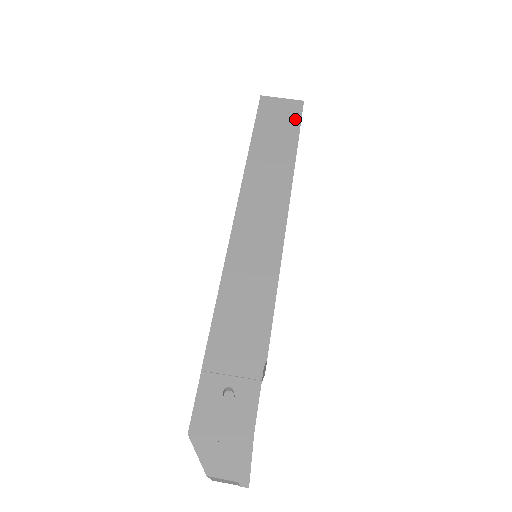
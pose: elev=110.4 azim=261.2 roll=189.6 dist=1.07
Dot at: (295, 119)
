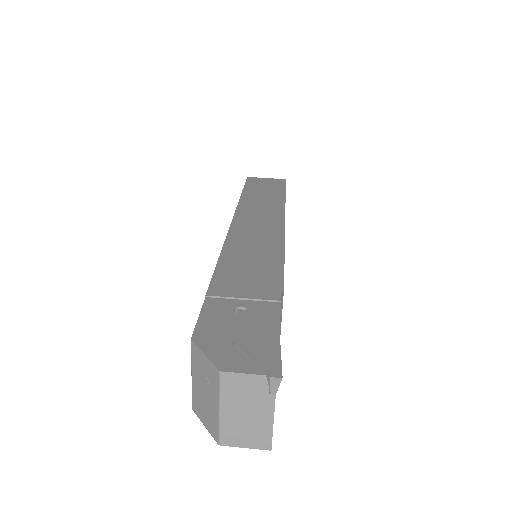
Dot at: (280, 185)
